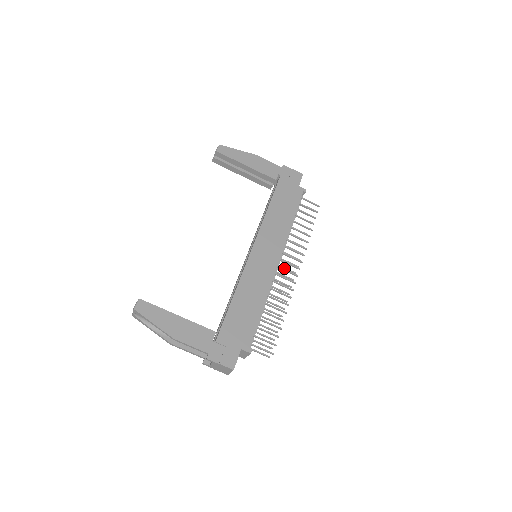
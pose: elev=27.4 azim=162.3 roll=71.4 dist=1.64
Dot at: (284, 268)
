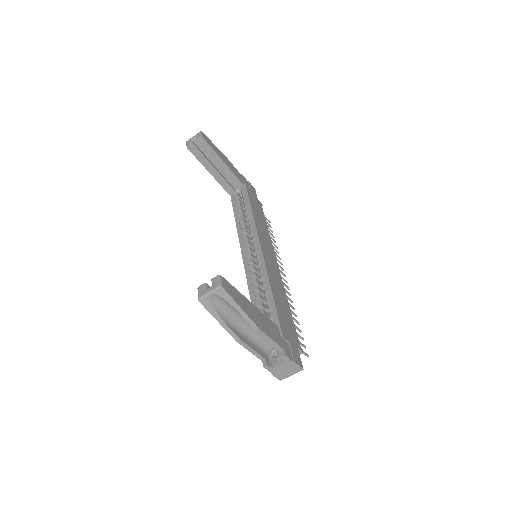
Dot at: occluded
